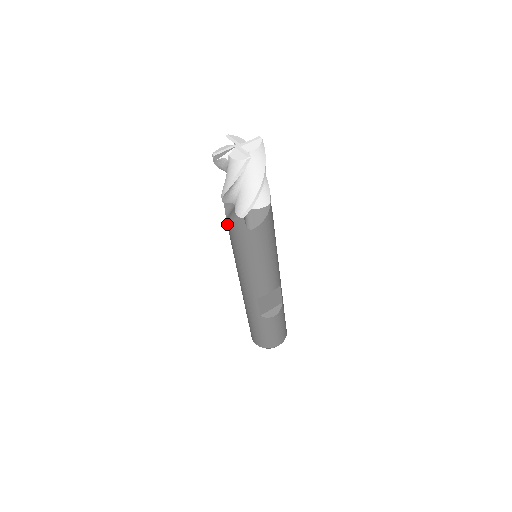
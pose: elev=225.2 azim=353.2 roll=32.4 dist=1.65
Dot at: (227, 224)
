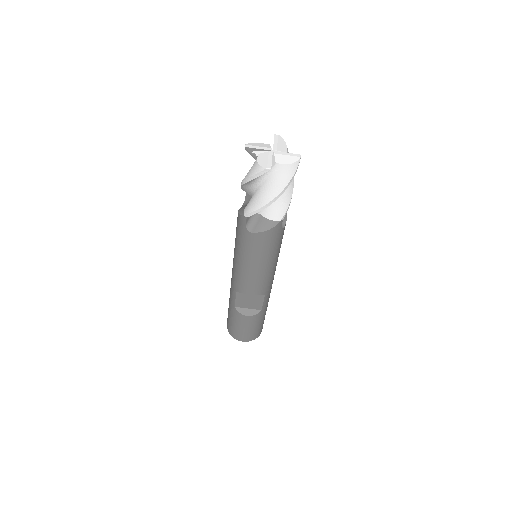
Dot at: occluded
